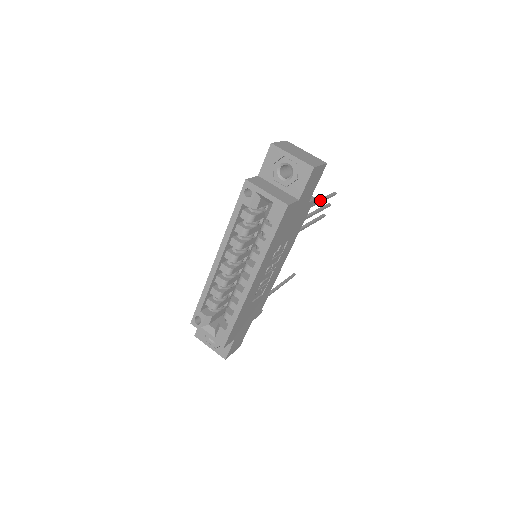
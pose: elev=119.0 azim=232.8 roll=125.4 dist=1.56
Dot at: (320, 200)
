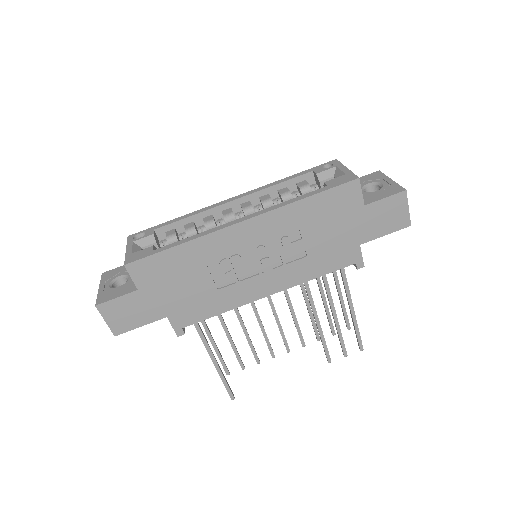
Dot at: (353, 307)
